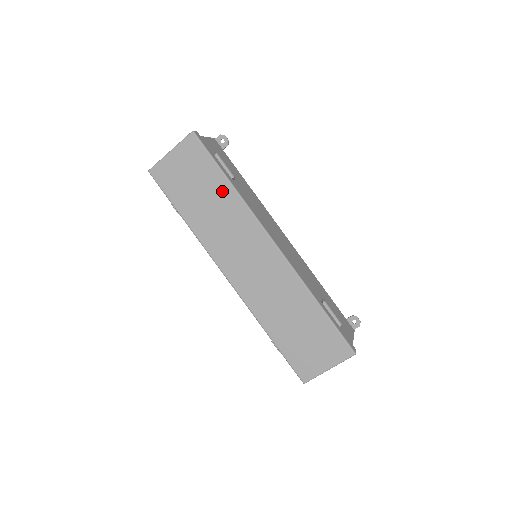
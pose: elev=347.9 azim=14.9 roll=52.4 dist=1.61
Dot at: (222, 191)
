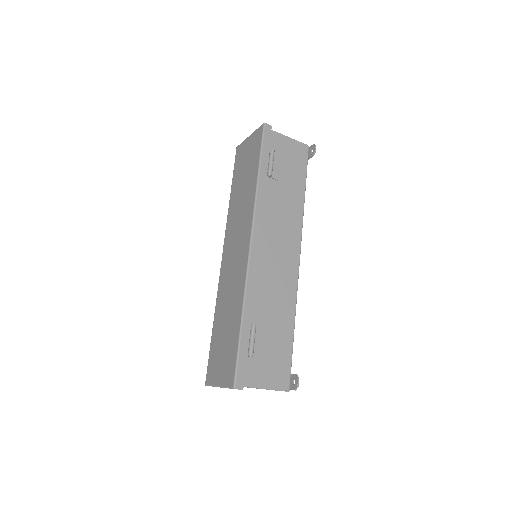
Dot at: (252, 181)
